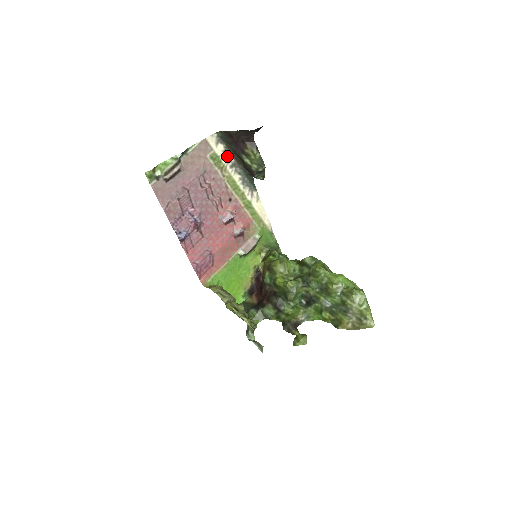
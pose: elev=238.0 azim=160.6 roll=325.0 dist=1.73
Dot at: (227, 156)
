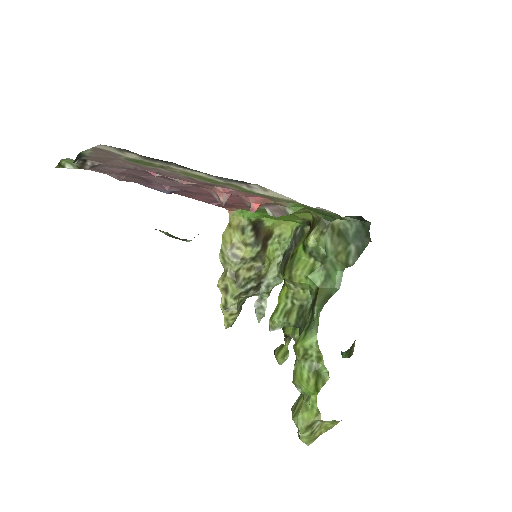
Dot at: (157, 160)
